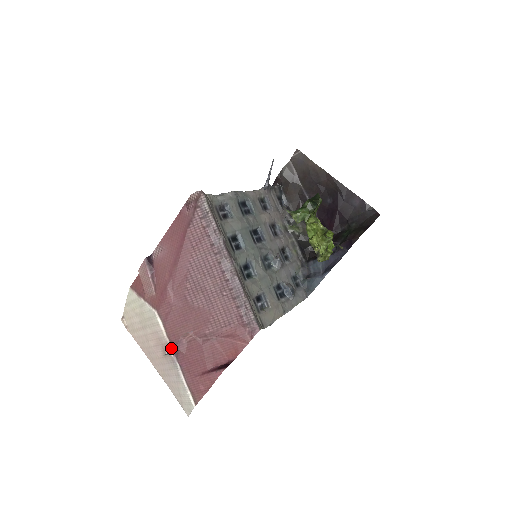
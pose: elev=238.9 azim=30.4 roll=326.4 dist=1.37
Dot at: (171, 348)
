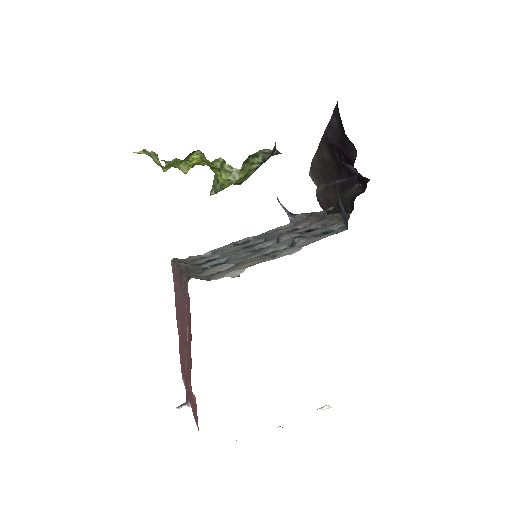
Dot at: (187, 397)
